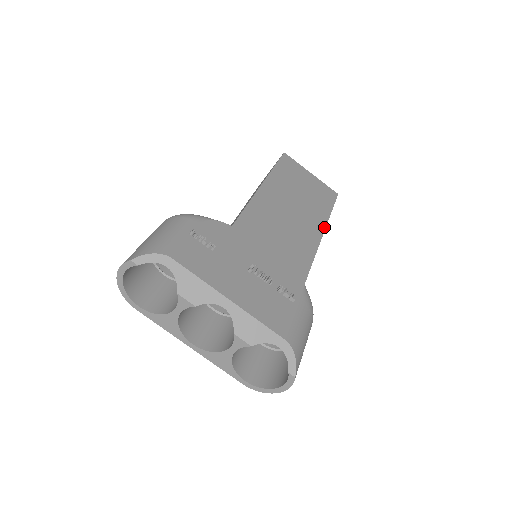
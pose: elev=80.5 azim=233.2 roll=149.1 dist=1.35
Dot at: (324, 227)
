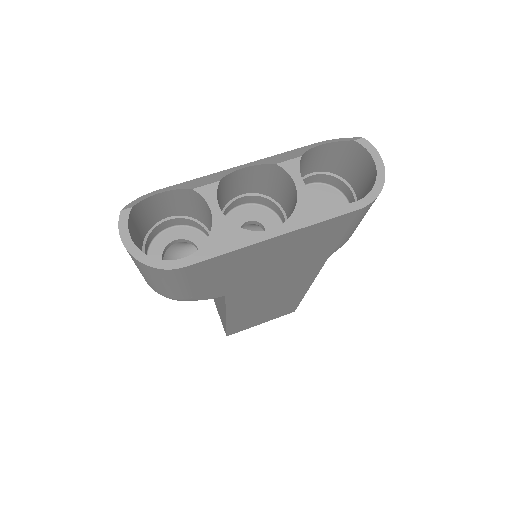
Dot at: occluded
